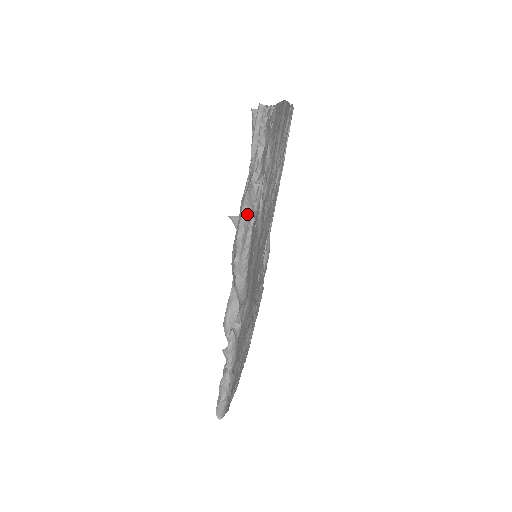
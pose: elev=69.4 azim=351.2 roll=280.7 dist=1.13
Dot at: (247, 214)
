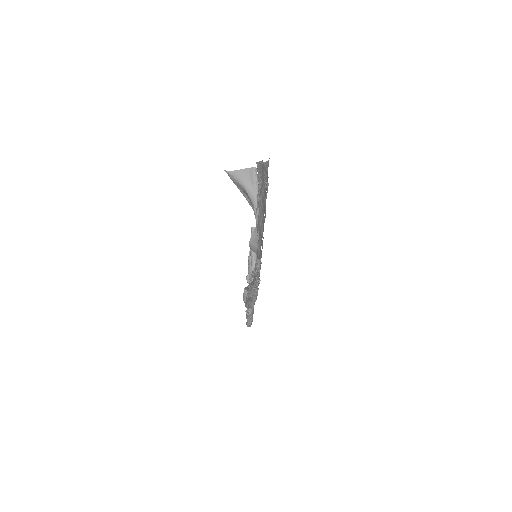
Dot at: occluded
